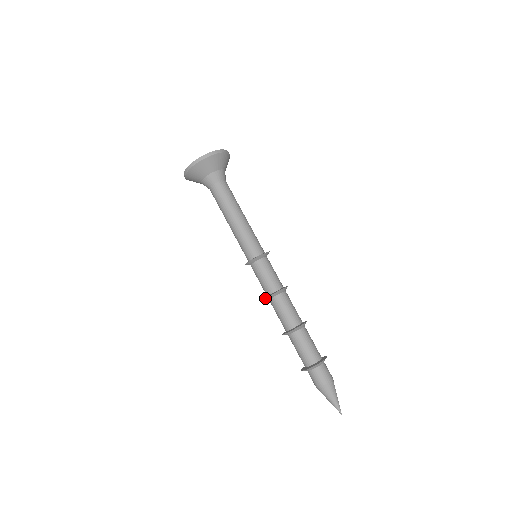
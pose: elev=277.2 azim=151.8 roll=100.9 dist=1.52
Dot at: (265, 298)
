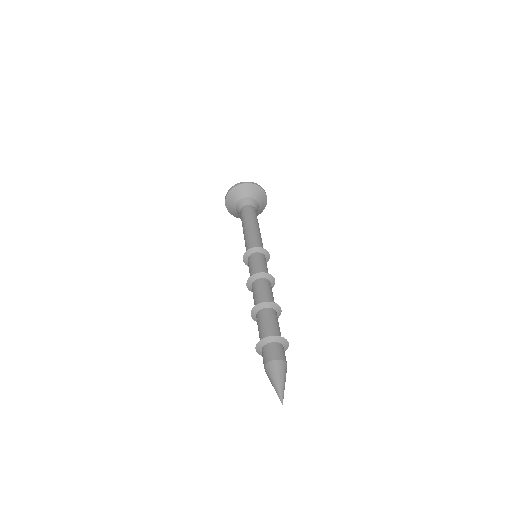
Dot at: (247, 282)
